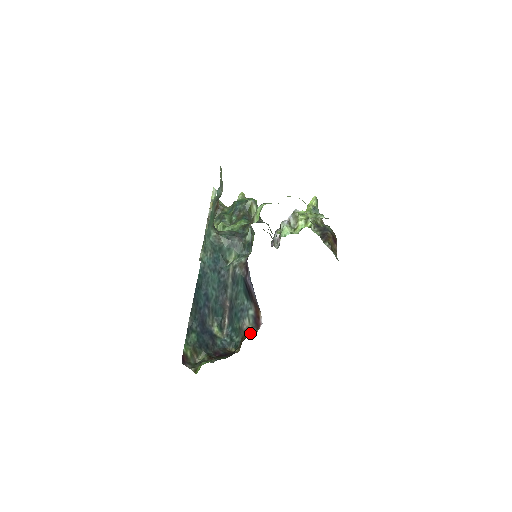
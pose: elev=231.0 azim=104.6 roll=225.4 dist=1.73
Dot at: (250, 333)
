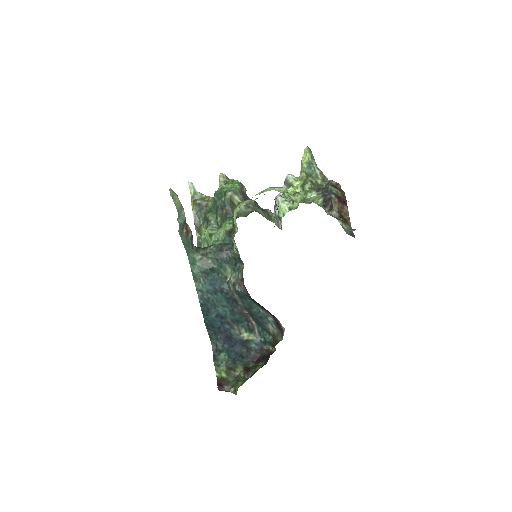
Dot at: (277, 339)
